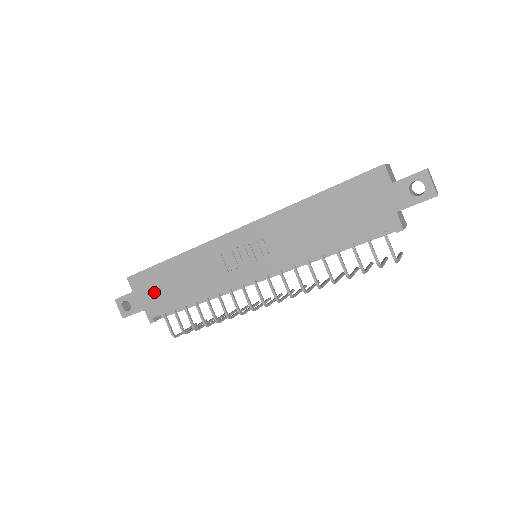
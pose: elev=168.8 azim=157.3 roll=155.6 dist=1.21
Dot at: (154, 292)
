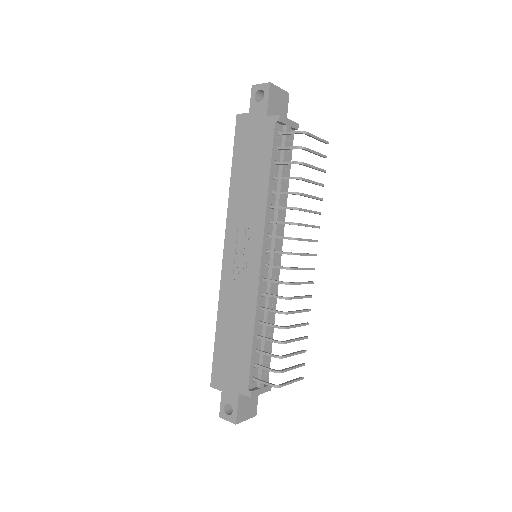
Dot at: (230, 369)
